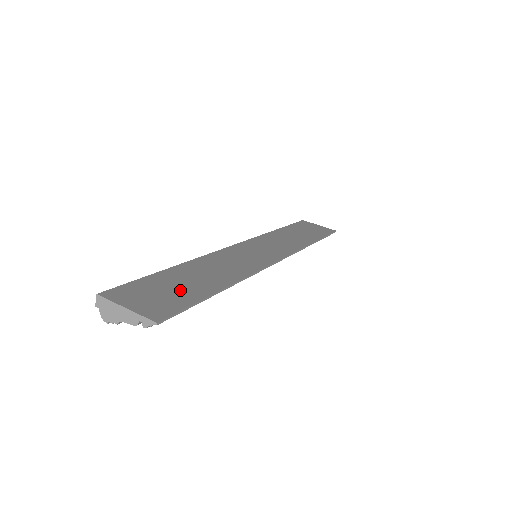
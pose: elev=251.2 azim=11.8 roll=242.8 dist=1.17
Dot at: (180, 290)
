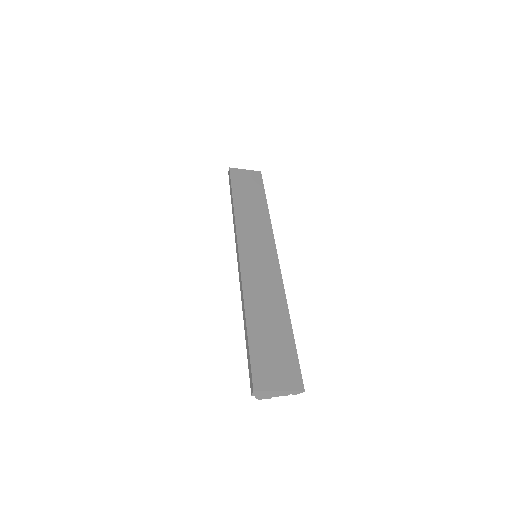
Dot at: (278, 347)
